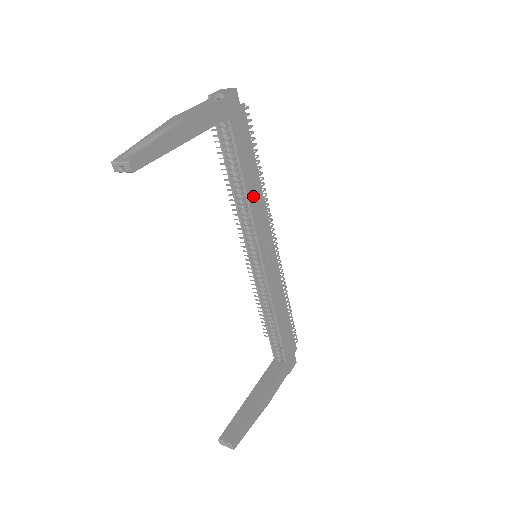
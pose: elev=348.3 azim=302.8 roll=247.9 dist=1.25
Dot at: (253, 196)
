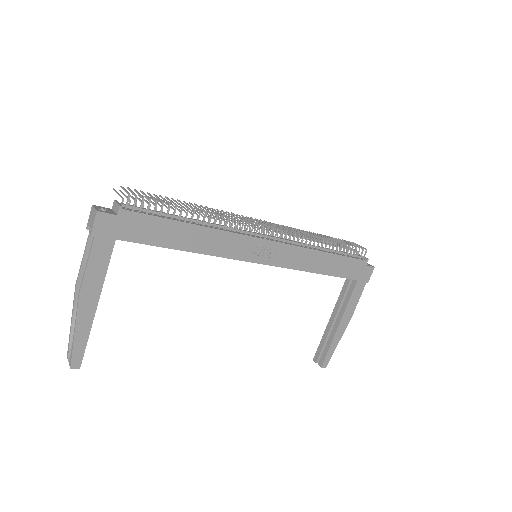
Dot at: (204, 245)
